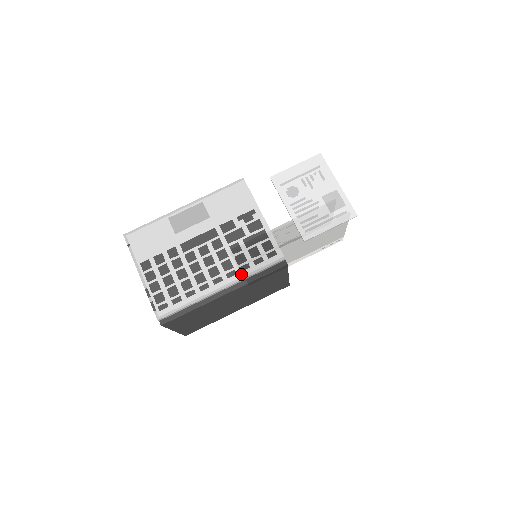
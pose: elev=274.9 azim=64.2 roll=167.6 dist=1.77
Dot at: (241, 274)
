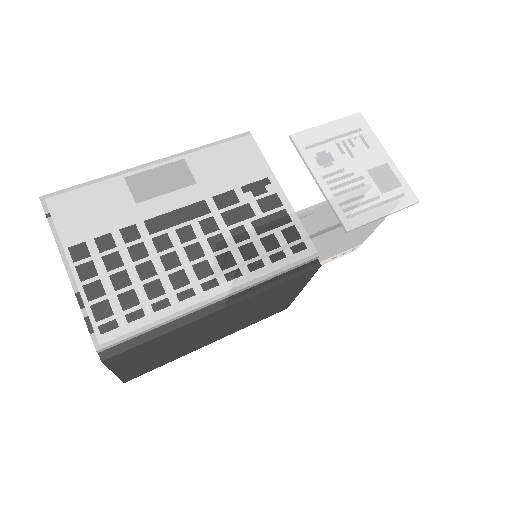
Dot at: (250, 276)
